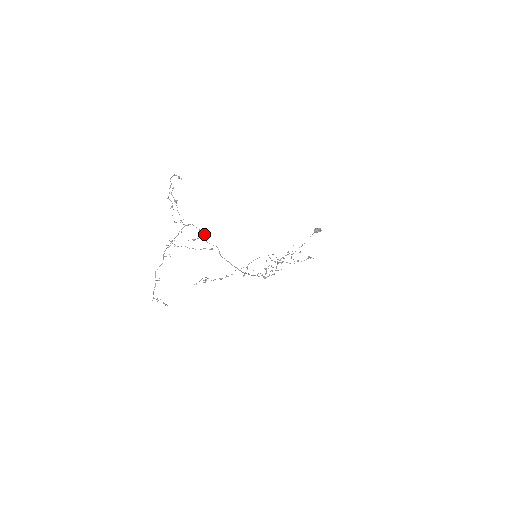
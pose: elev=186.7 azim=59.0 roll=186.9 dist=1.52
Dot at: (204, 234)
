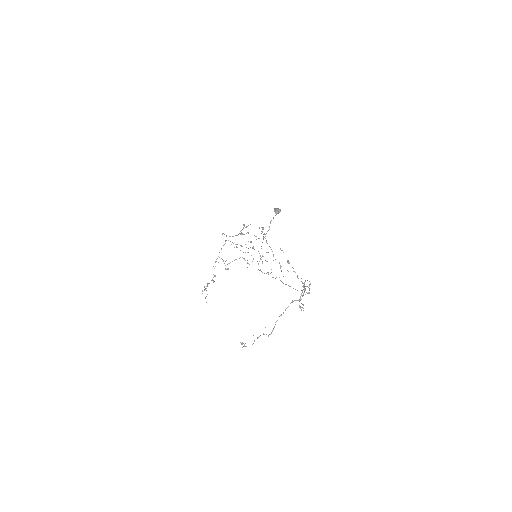
Dot at: occluded
